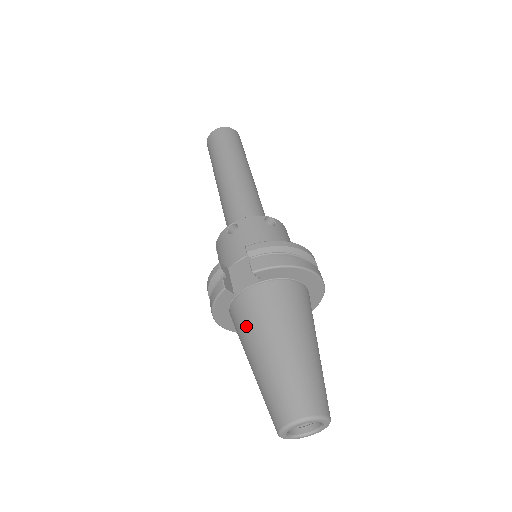
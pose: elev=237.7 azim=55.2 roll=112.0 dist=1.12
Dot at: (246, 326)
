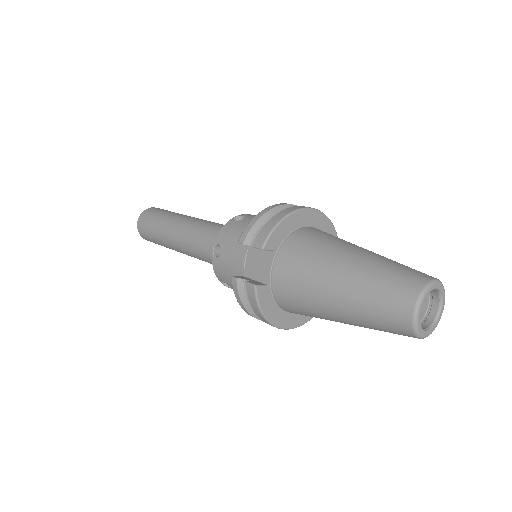
Dot at: (301, 294)
